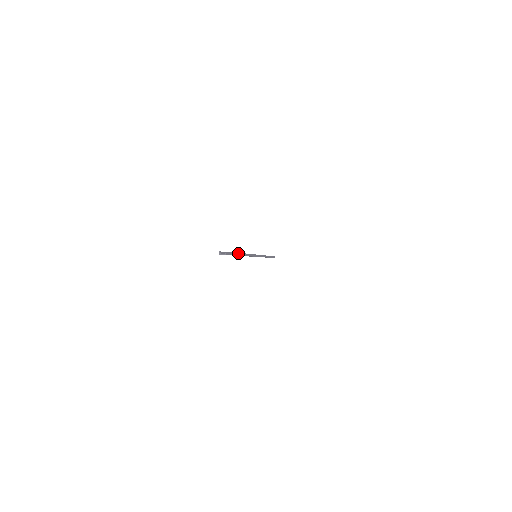
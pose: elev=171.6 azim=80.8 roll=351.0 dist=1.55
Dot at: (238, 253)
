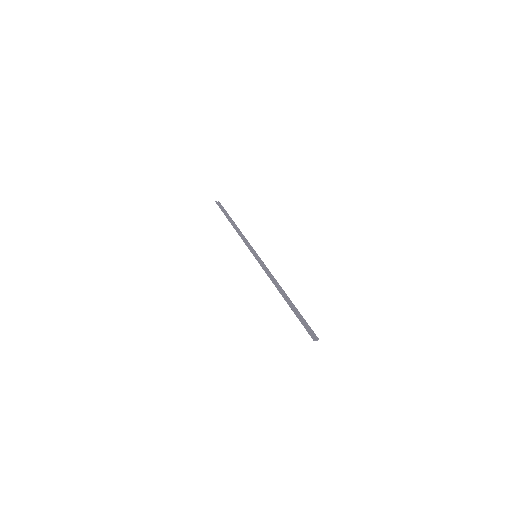
Dot at: (298, 311)
